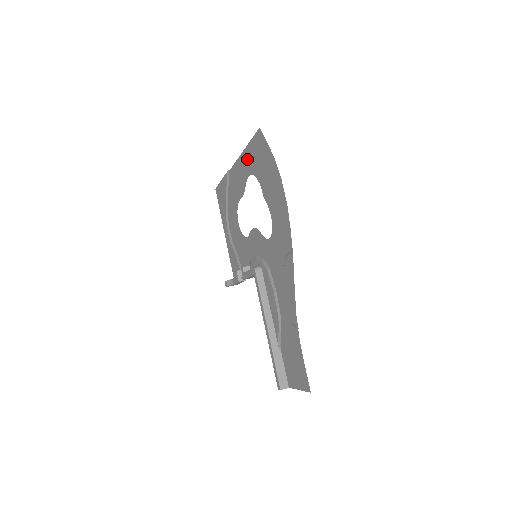
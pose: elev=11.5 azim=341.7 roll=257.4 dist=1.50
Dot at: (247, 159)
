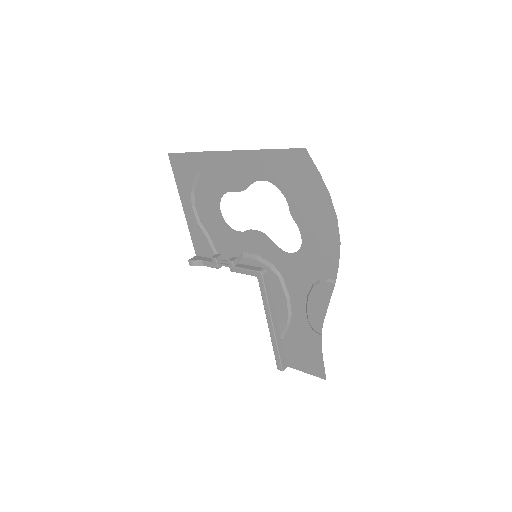
Dot at: (263, 163)
